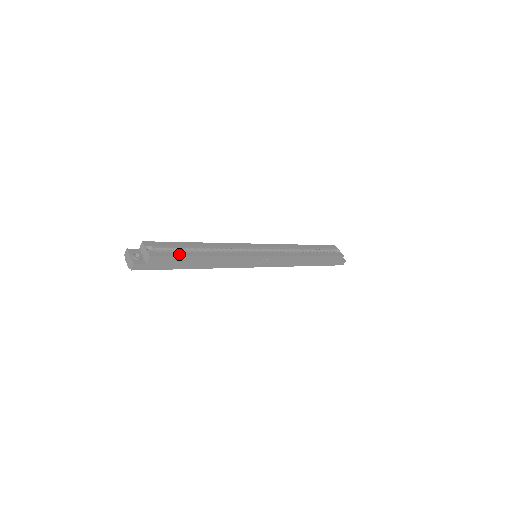
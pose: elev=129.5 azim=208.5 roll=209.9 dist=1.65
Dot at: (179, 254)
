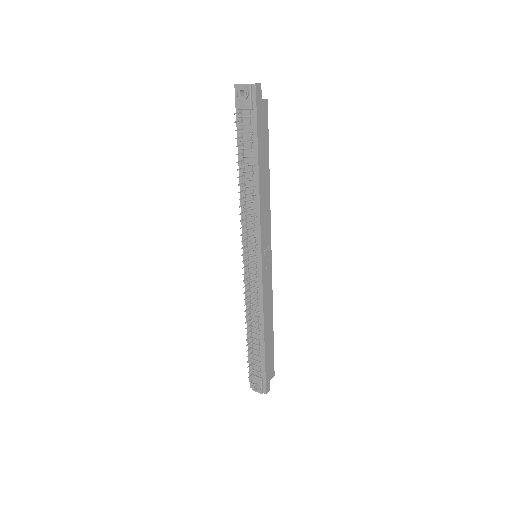
Dot at: (266, 138)
